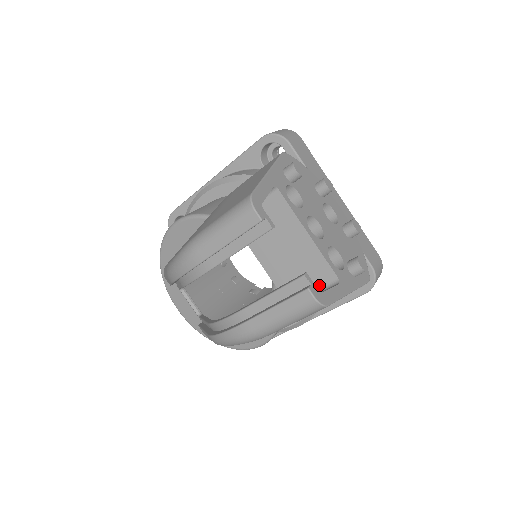
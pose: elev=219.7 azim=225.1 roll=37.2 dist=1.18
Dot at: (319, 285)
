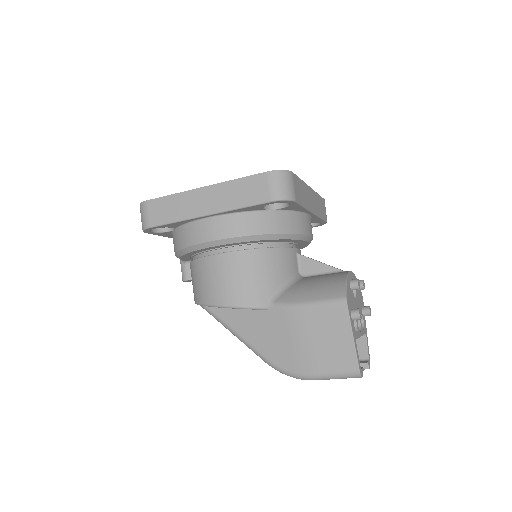
Dot at: occluded
